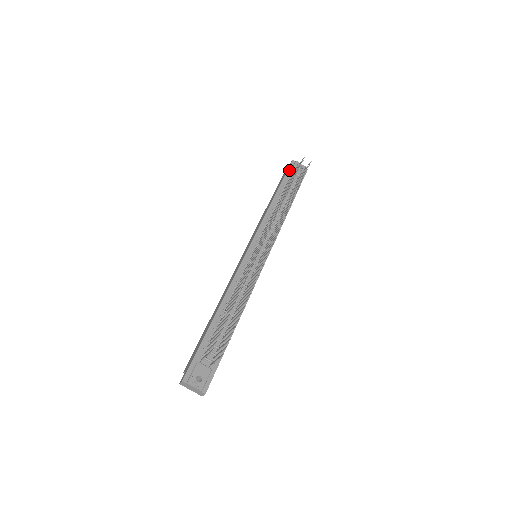
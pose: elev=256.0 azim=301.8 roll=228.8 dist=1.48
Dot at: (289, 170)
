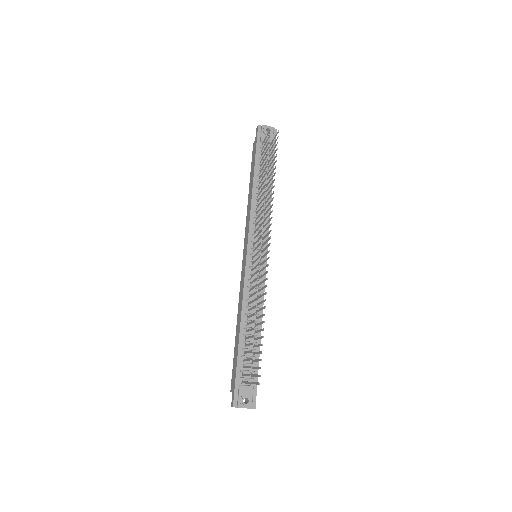
Dot at: (258, 140)
